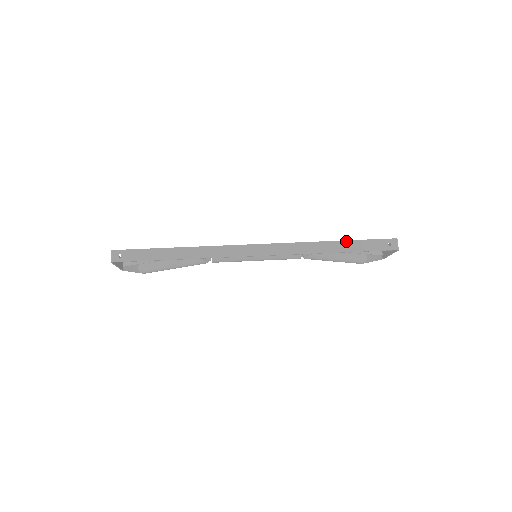
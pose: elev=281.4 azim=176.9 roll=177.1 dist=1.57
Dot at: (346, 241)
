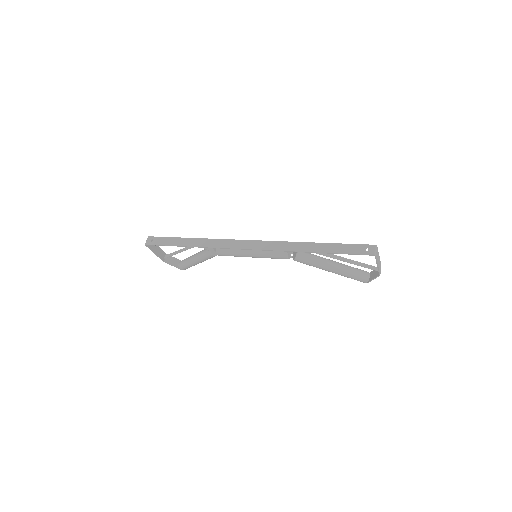
Dot at: (326, 243)
